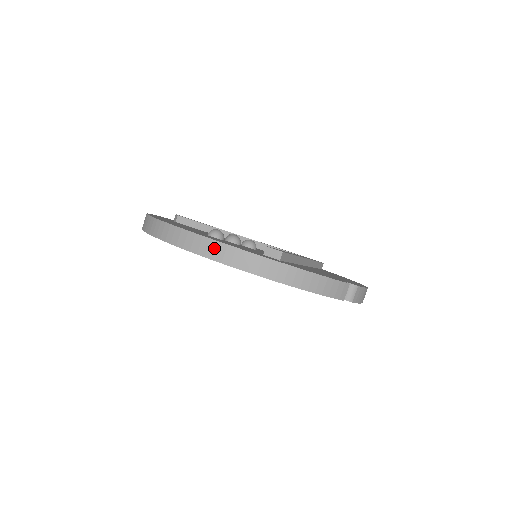
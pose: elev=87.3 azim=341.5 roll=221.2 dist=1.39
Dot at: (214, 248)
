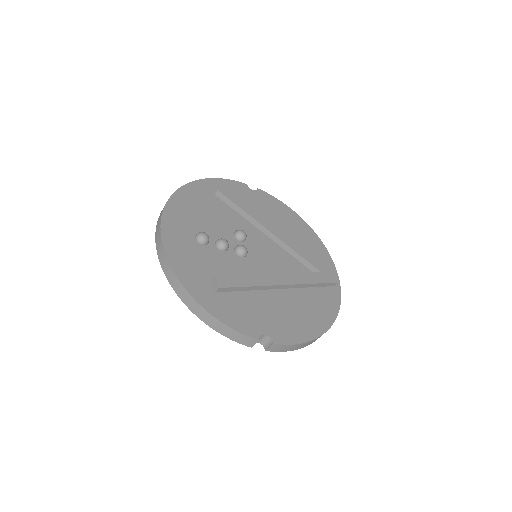
Dot at: (165, 262)
